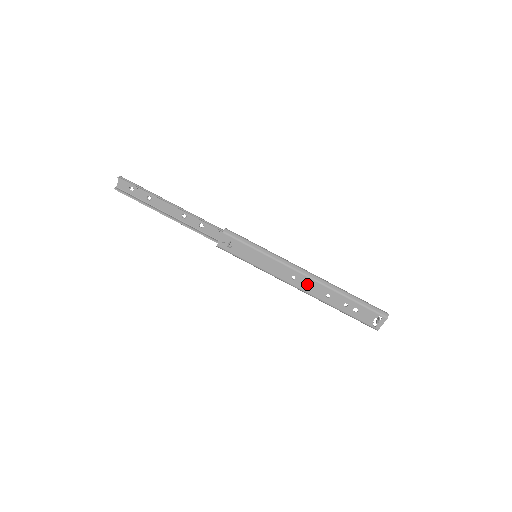
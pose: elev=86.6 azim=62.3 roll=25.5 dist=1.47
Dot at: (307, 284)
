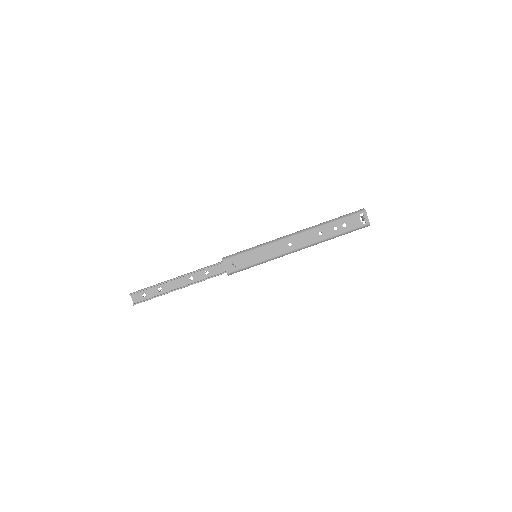
Dot at: (301, 240)
